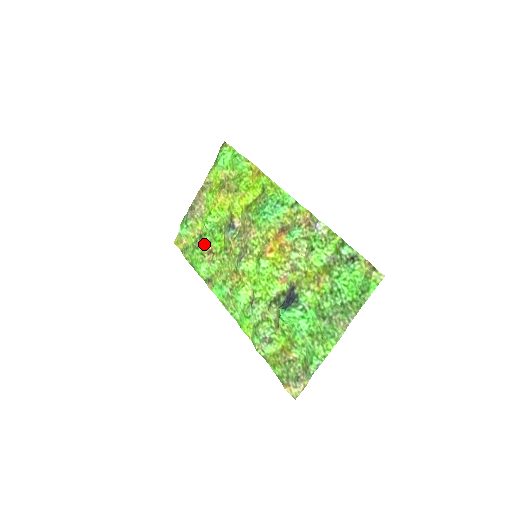
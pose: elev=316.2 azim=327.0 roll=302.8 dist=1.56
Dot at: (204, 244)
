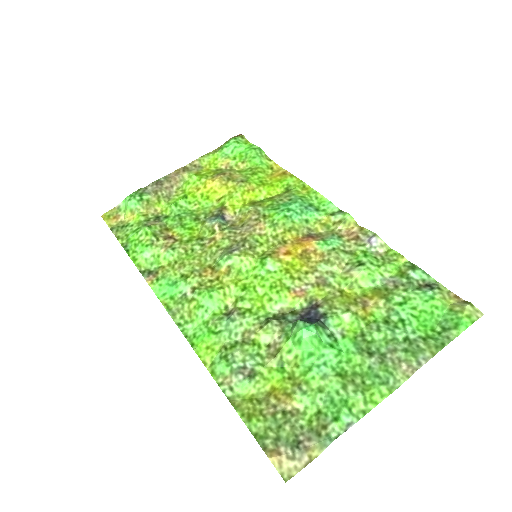
Dot at: (162, 226)
